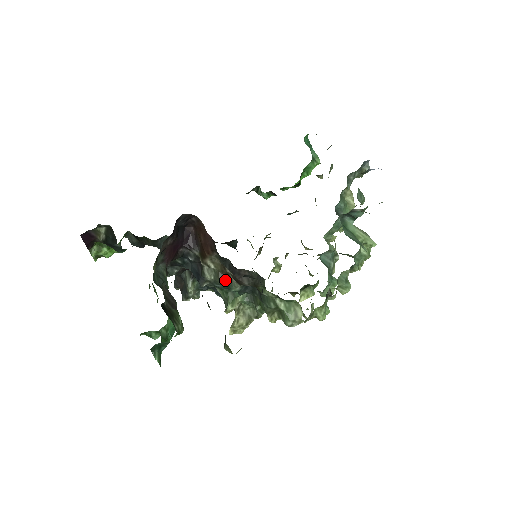
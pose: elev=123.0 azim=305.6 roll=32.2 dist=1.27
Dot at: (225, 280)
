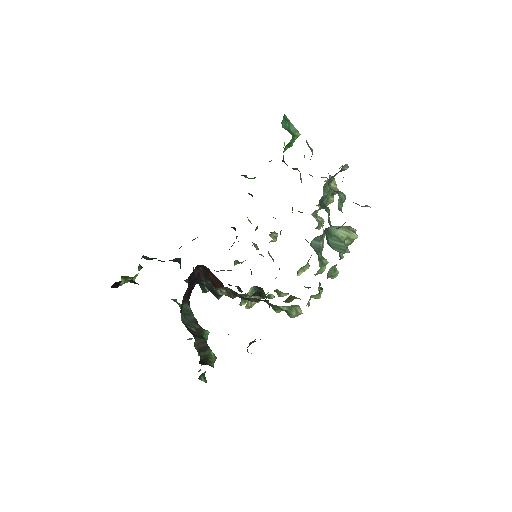
Dot at: (236, 296)
